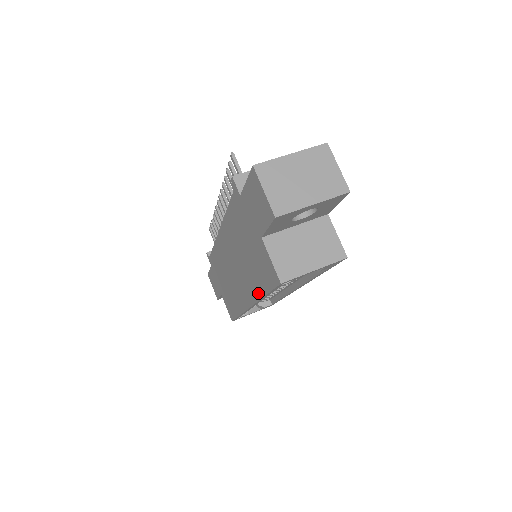
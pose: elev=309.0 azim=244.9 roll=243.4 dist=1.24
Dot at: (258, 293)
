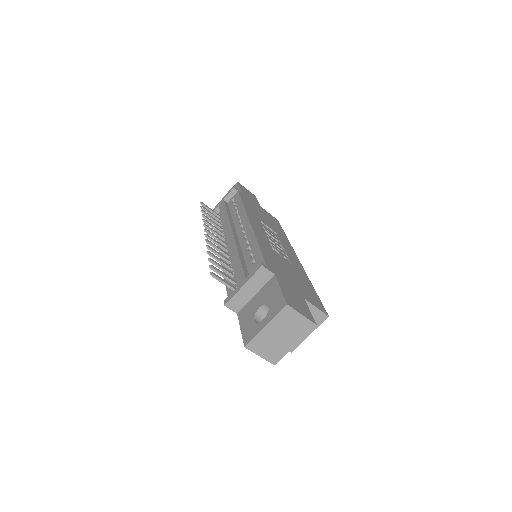
Dot at: occluded
